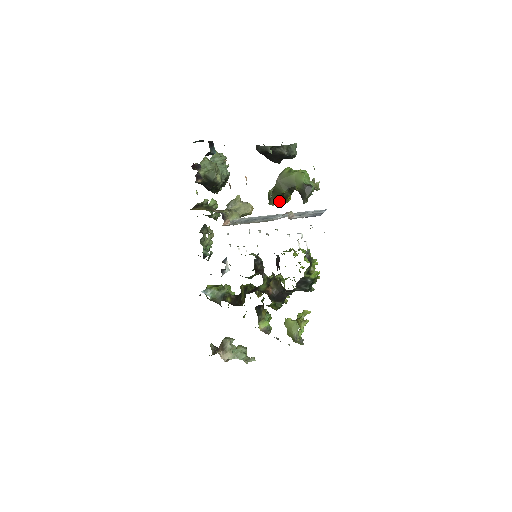
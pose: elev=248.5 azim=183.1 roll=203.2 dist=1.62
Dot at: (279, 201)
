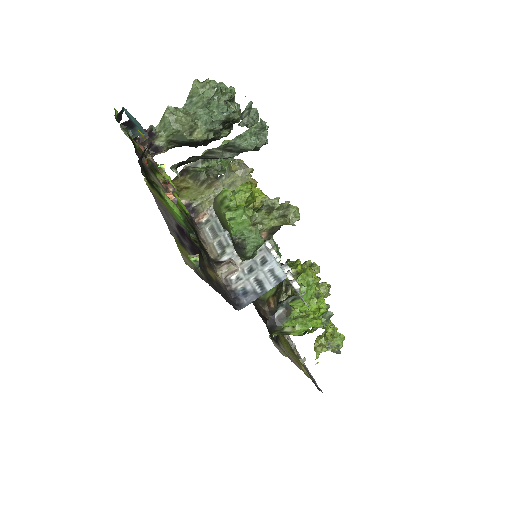
Dot at: occluded
